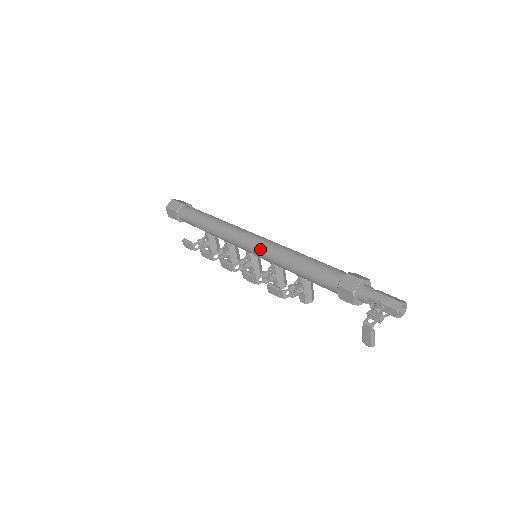
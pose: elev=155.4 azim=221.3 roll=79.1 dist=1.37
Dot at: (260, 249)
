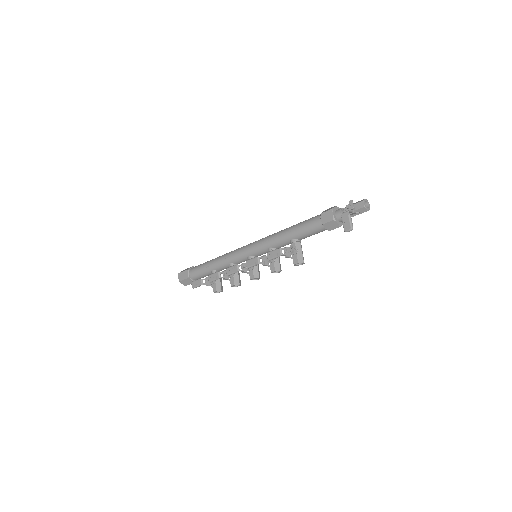
Dot at: (260, 241)
